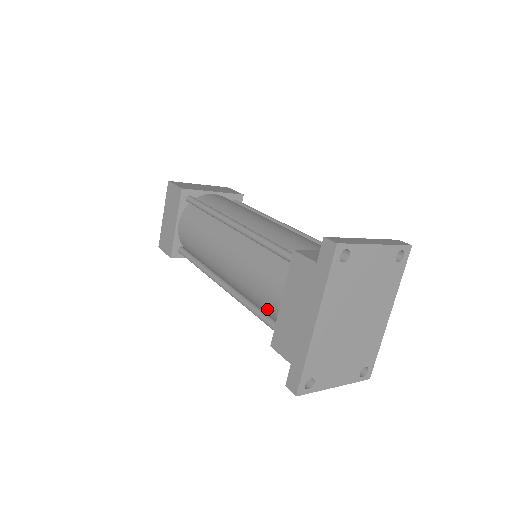
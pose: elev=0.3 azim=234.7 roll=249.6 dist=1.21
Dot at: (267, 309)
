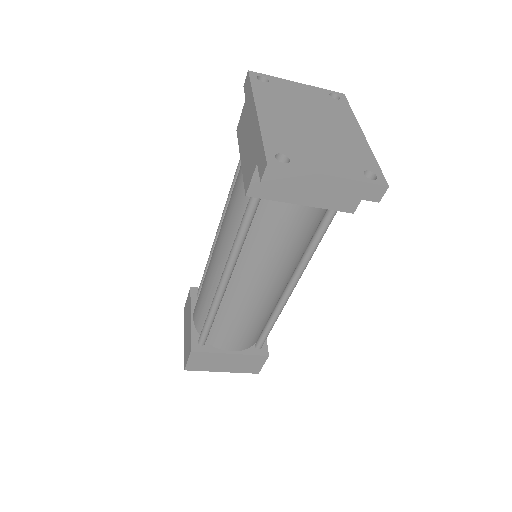
Dot at: (245, 205)
